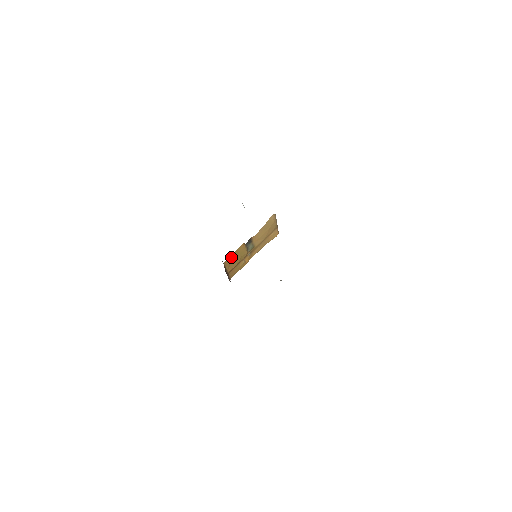
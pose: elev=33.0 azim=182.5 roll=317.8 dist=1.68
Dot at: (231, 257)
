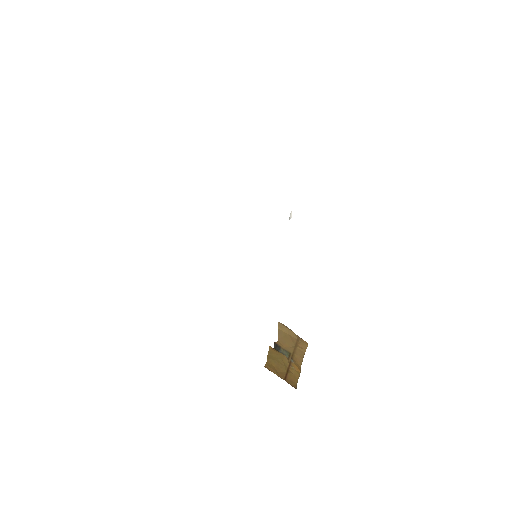
Dot at: (268, 361)
